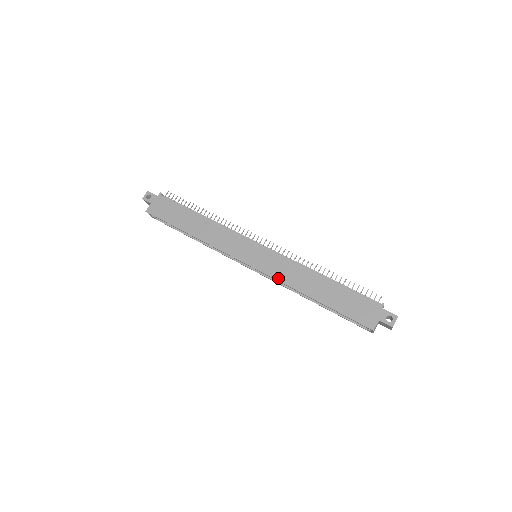
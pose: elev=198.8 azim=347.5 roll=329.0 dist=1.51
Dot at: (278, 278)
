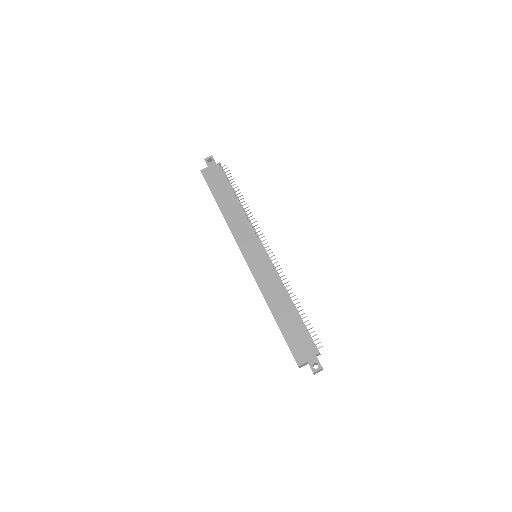
Dot at: (259, 283)
